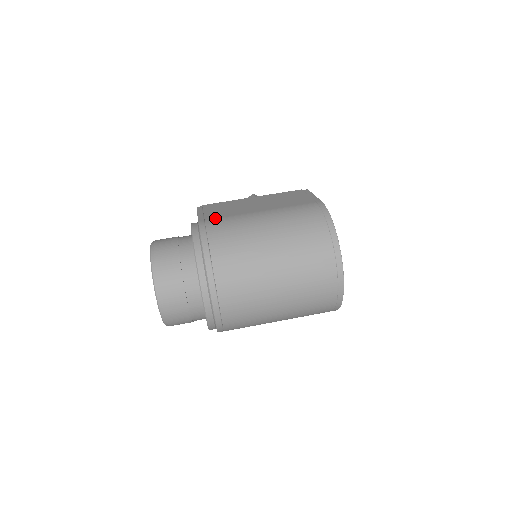
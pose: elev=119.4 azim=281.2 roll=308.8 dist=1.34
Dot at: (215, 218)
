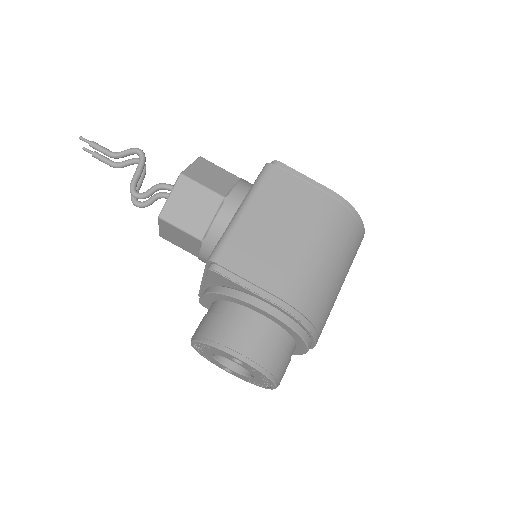
Dot at: (282, 286)
